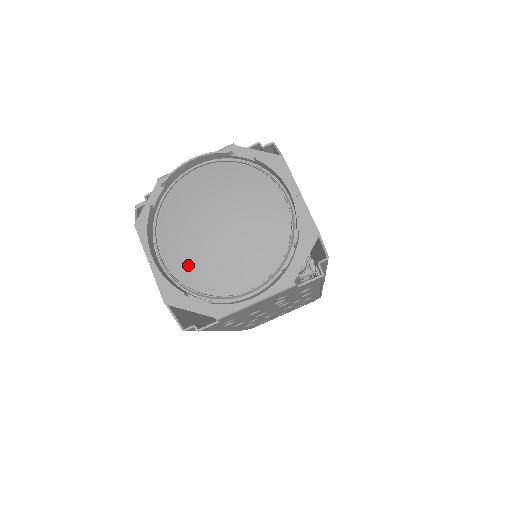
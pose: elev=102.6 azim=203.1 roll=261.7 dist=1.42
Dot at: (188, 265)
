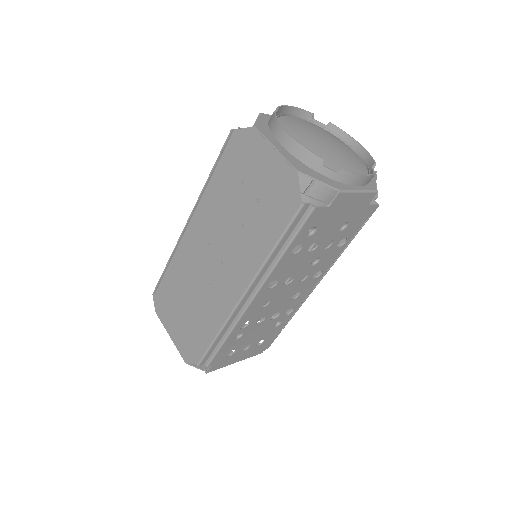
Dot at: (313, 151)
